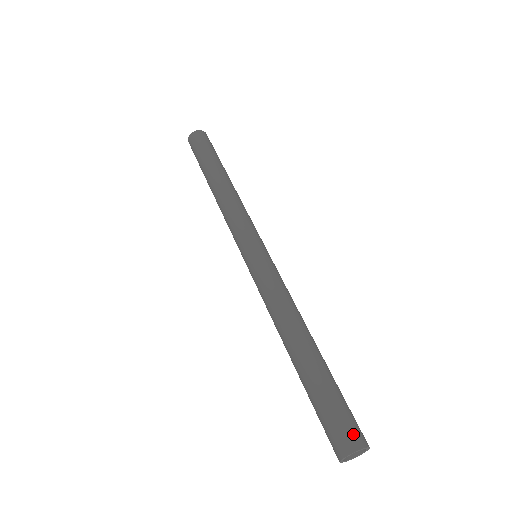
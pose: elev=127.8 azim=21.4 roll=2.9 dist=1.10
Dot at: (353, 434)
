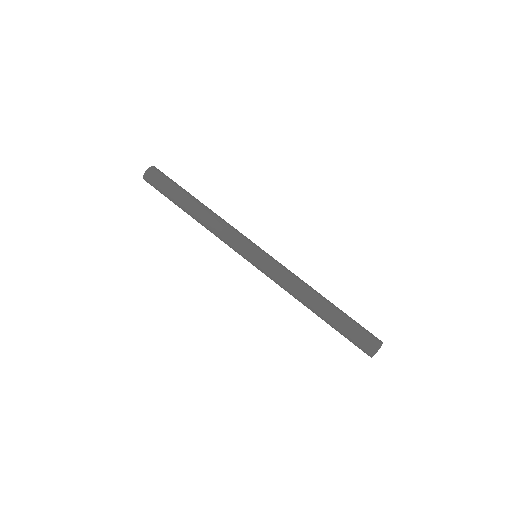
Dot at: (373, 342)
